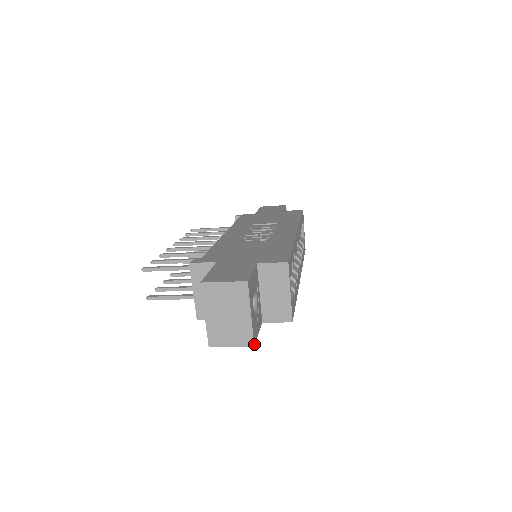
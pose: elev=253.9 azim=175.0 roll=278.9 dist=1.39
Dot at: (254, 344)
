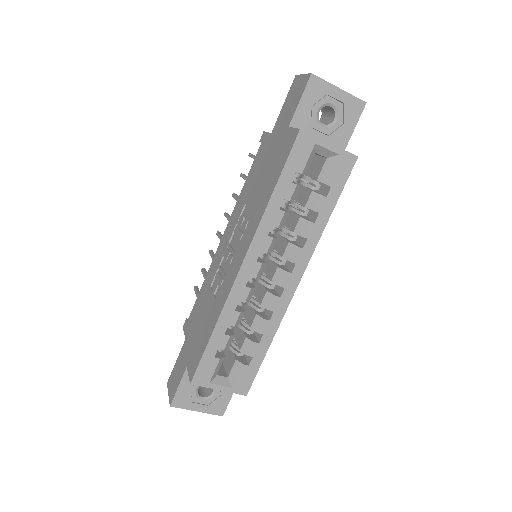
Dot at: (222, 415)
